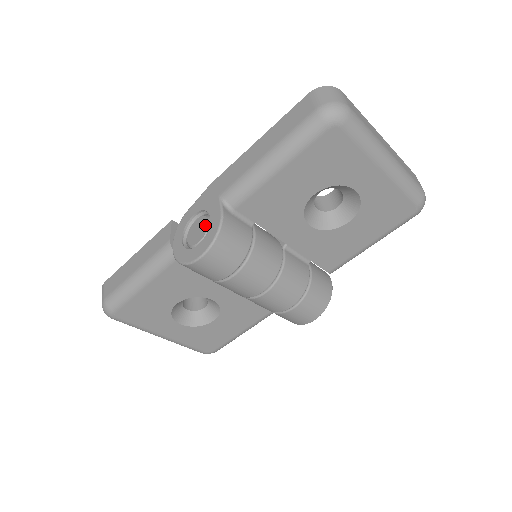
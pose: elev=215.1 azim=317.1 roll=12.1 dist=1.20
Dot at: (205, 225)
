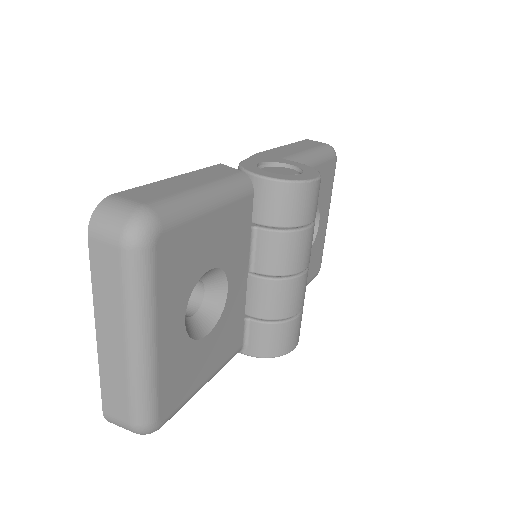
Dot at: (287, 169)
